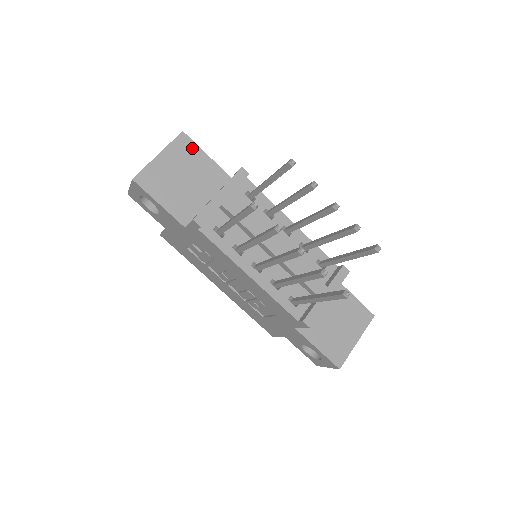
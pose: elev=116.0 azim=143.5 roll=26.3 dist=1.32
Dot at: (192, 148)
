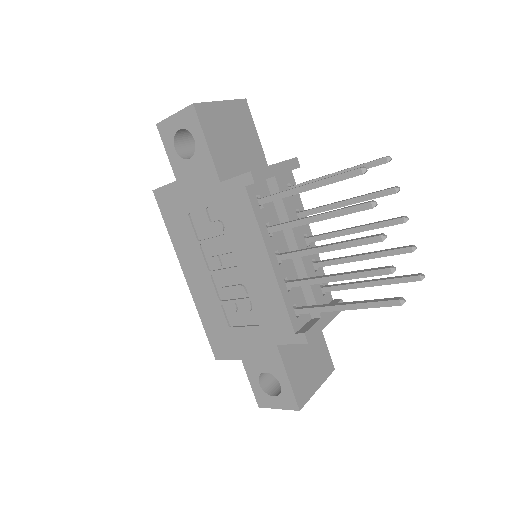
Dot at: (248, 118)
